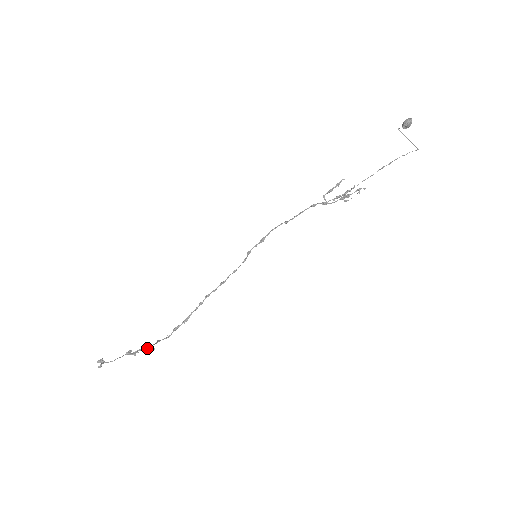
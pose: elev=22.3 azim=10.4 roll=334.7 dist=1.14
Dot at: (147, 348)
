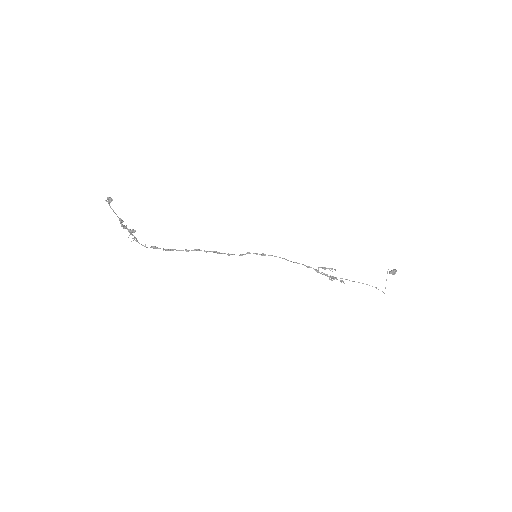
Dot at: occluded
